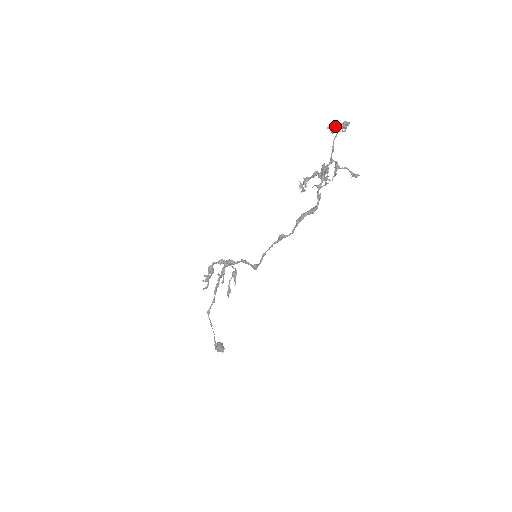
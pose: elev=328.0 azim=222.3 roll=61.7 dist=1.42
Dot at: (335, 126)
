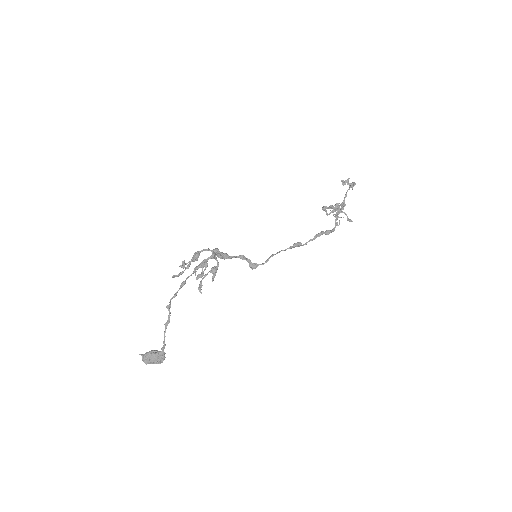
Dot at: occluded
